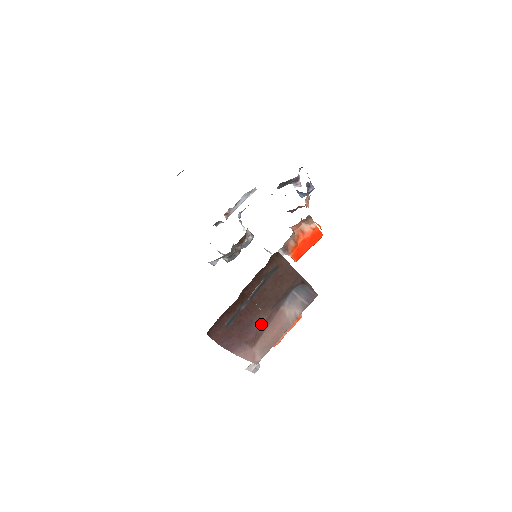
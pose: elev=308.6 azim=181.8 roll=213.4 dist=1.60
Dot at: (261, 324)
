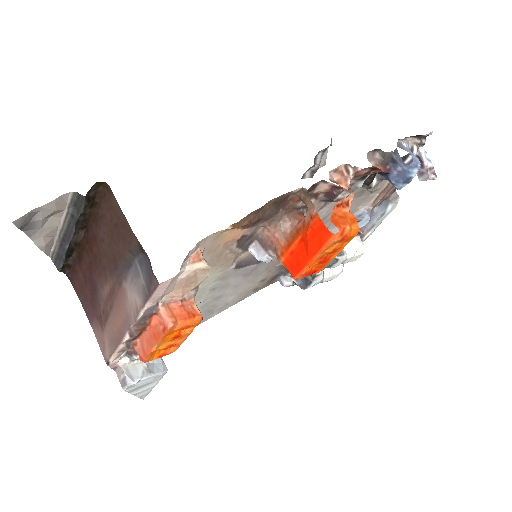
Dot at: (106, 297)
